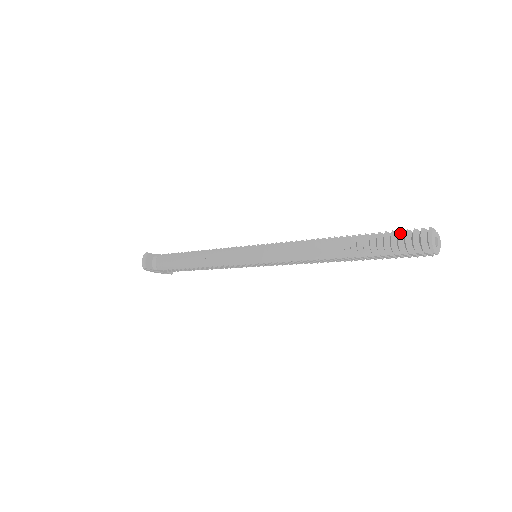
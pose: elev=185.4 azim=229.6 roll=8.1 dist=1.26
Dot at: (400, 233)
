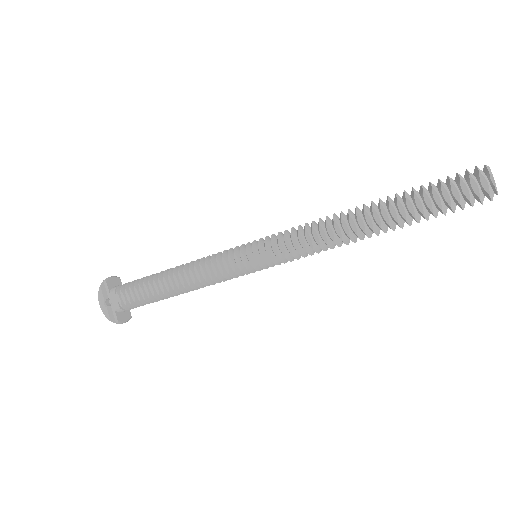
Dot at: occluded
